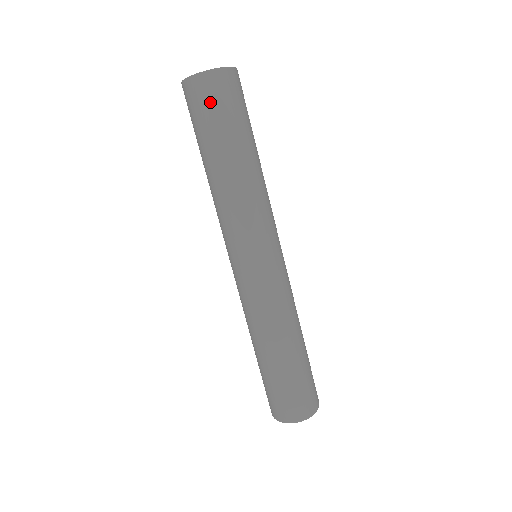
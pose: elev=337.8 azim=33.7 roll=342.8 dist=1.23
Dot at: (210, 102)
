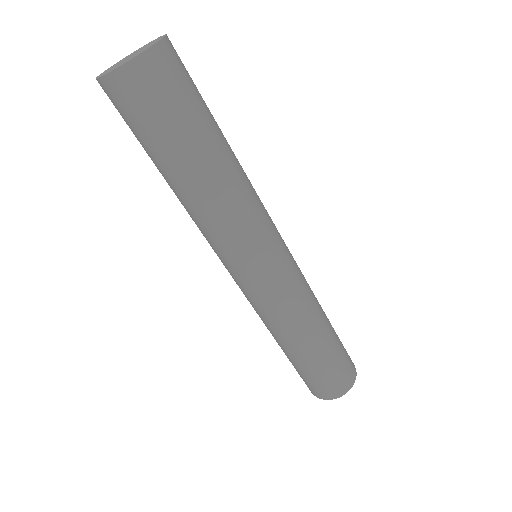
Dot at: (177, 84)
